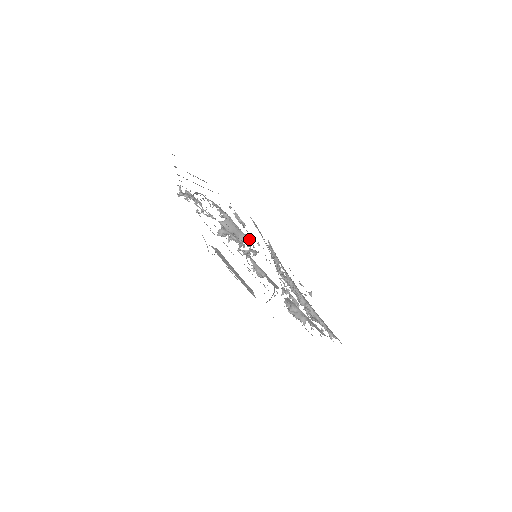
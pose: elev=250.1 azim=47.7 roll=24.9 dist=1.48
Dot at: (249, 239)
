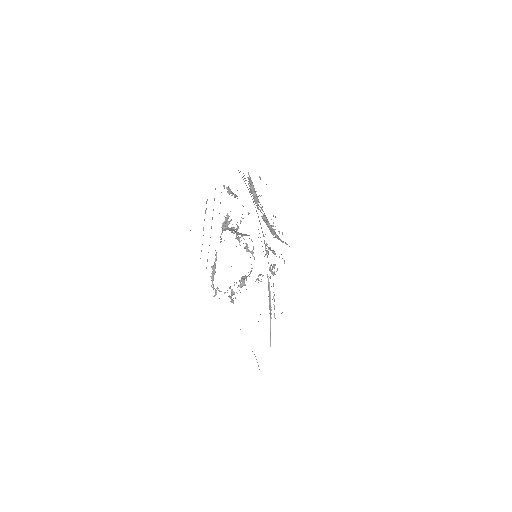
Dot at: occluded
